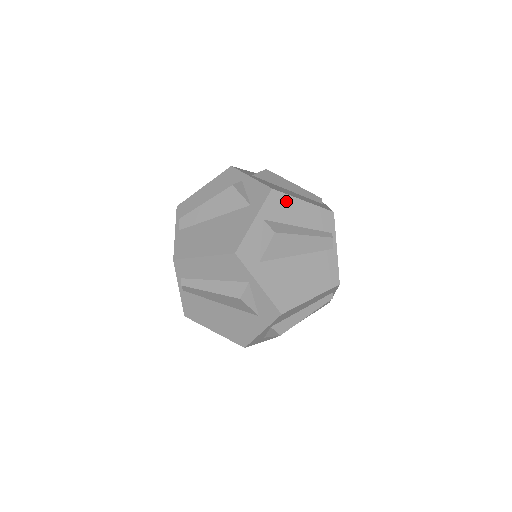
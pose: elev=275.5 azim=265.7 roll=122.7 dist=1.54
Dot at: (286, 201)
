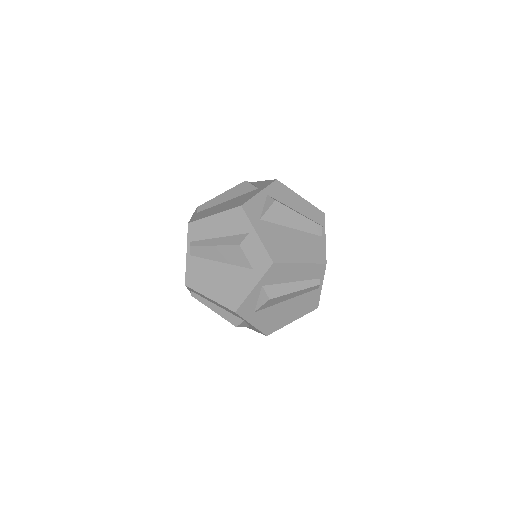
Dot at: (284, 268)
